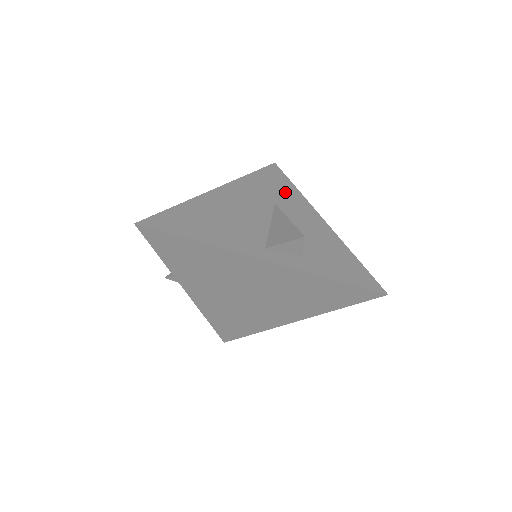
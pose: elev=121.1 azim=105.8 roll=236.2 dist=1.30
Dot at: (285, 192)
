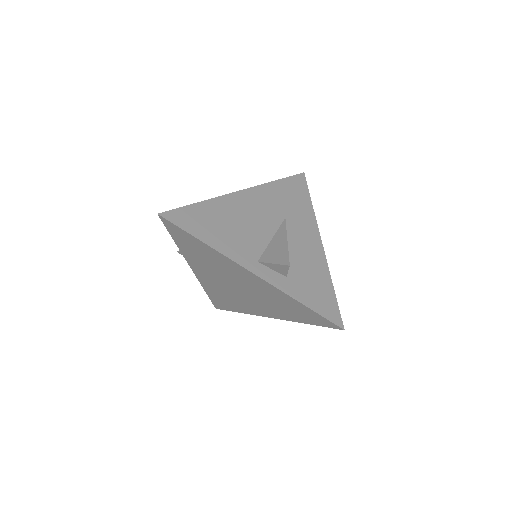
Dot at: (300, 207)
